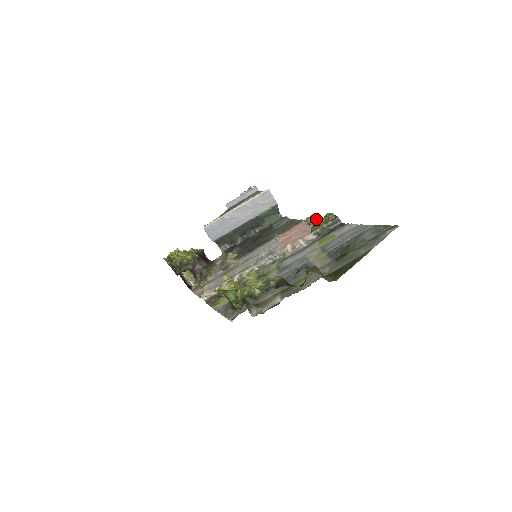
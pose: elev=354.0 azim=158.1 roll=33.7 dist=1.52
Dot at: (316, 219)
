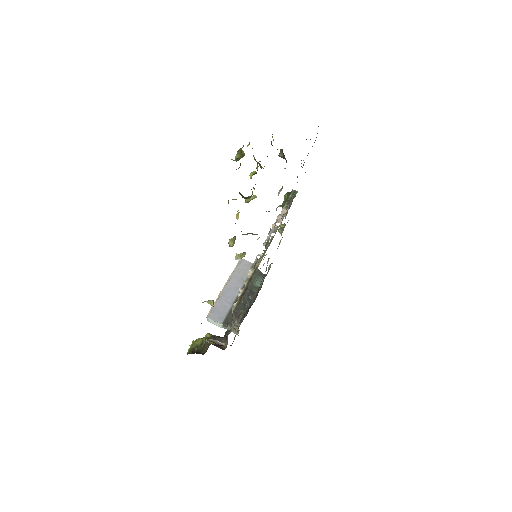
Dot at: (285, 224)
